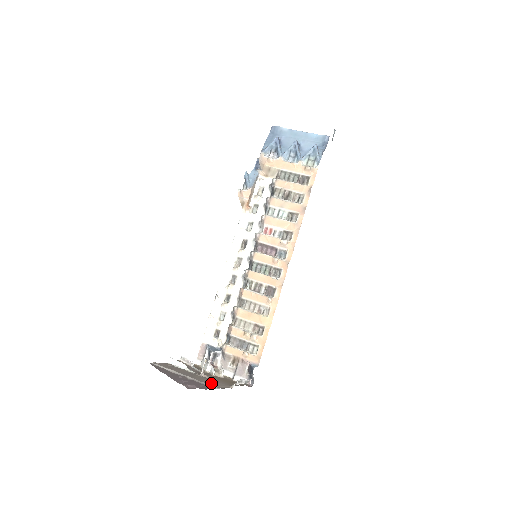
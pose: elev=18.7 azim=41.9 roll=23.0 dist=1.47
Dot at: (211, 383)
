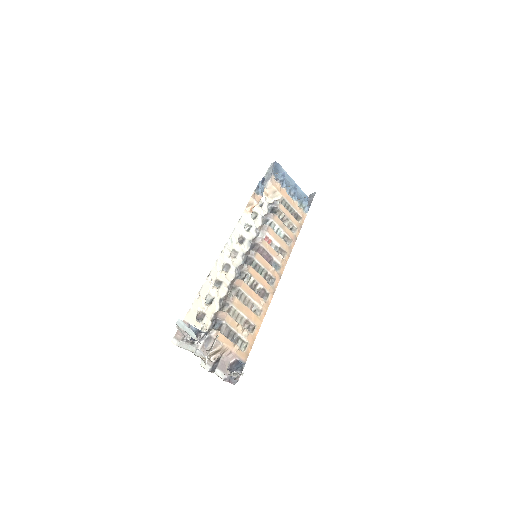
Dot at: occluded
